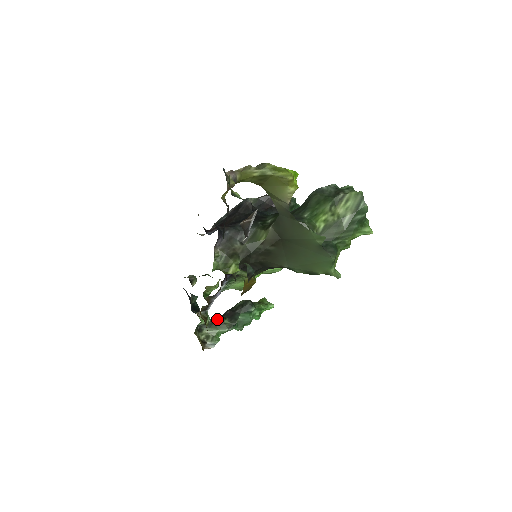
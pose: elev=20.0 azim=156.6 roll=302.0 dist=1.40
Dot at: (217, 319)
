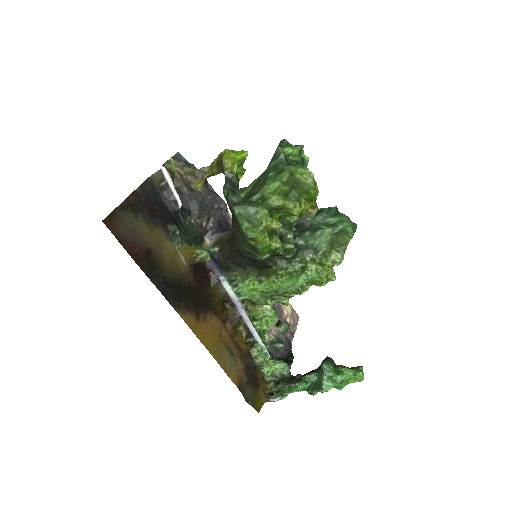
Dot at: occluded
